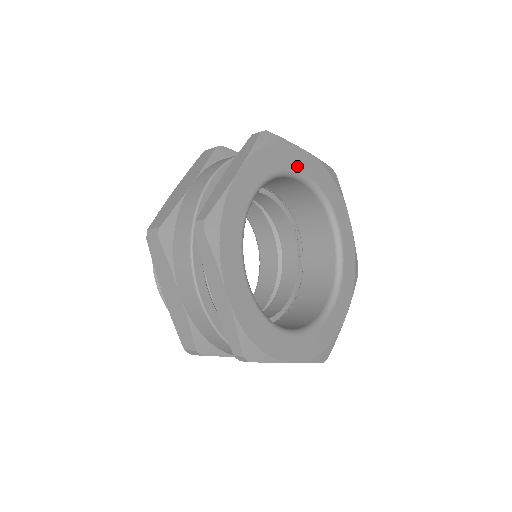
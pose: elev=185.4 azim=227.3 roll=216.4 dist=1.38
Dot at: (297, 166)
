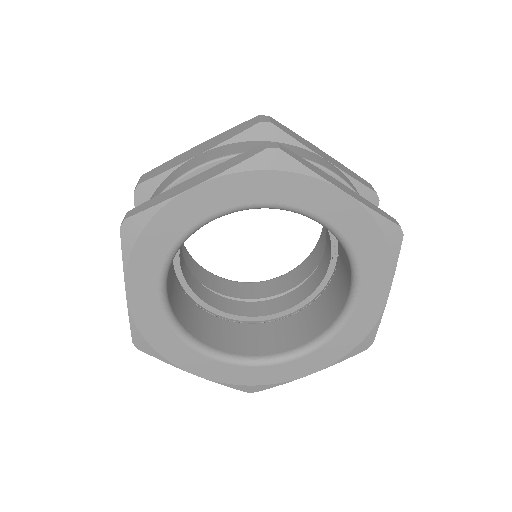
Dot at: (194, 218)
